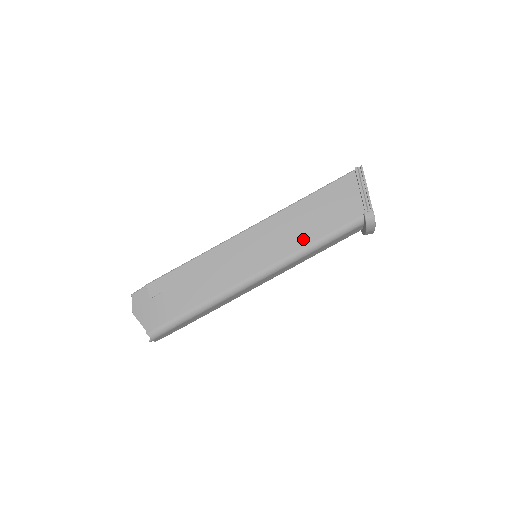
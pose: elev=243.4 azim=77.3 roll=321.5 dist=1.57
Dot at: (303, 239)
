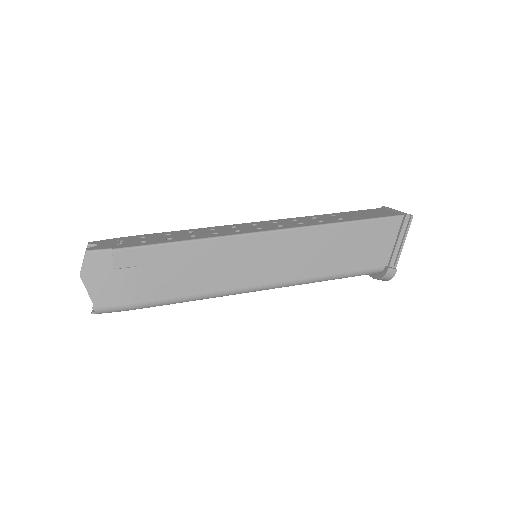
Dot at: (319, 268)
